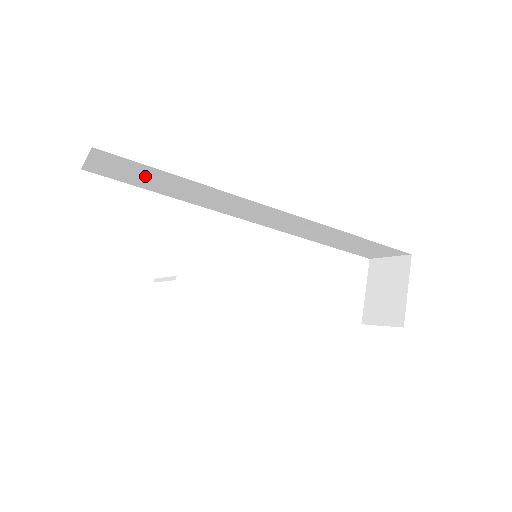
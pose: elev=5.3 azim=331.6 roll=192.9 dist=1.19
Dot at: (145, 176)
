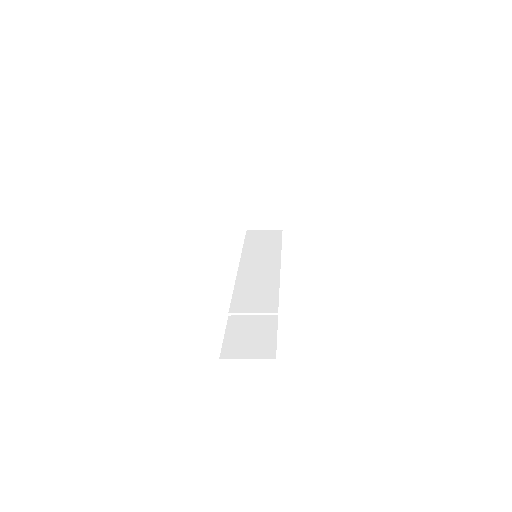
Dot at: occluded
